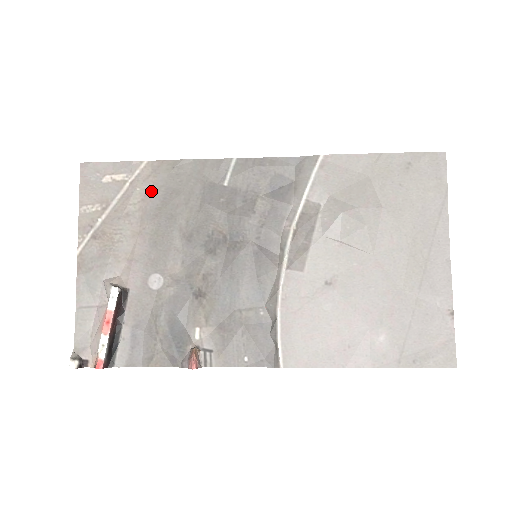
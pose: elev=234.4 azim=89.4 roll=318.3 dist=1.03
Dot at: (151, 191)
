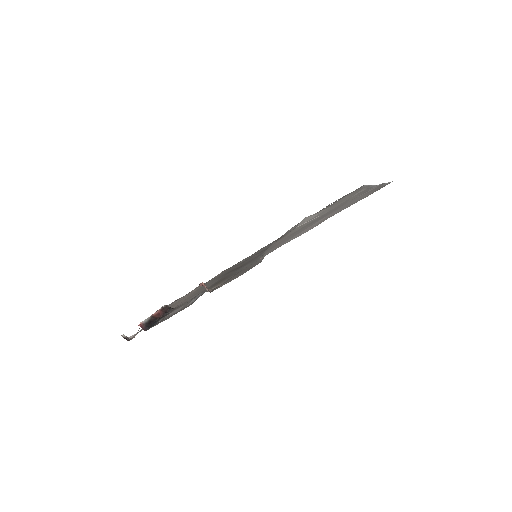
Dot at: occluded
